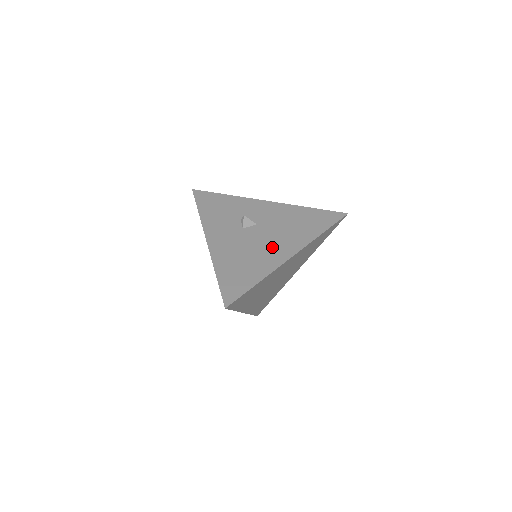
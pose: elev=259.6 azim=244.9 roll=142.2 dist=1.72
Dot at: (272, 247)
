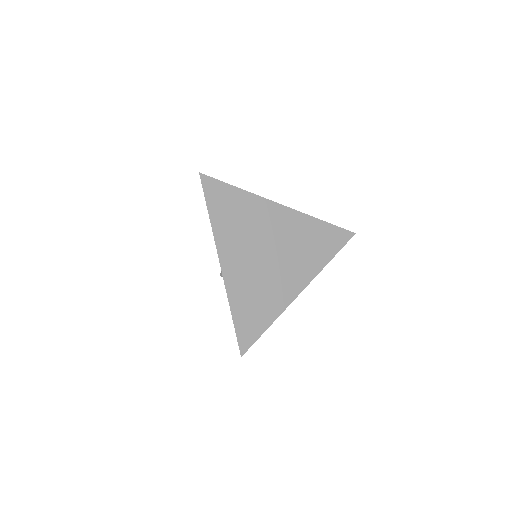
Dot at: occluded
